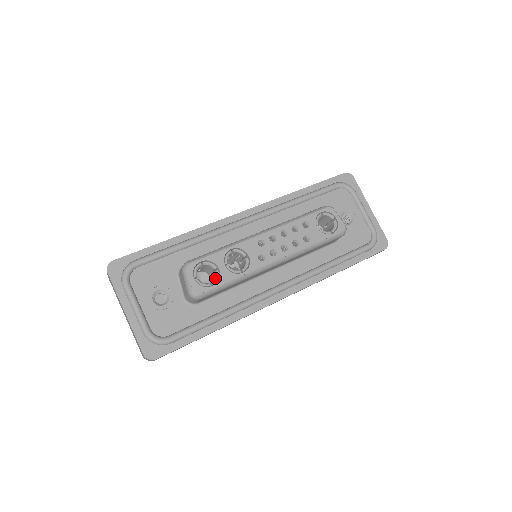
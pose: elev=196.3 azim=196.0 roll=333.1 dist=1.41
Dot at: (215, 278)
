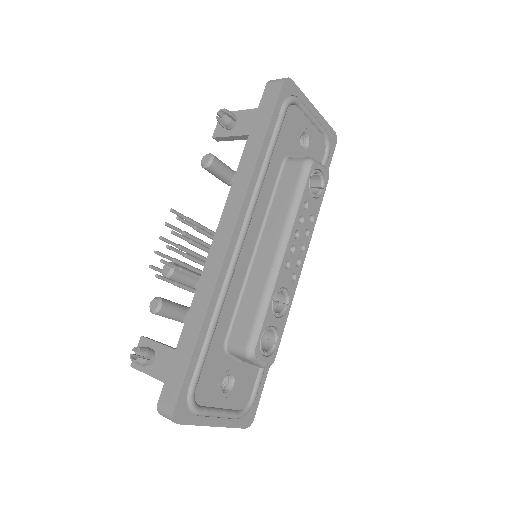
Dot at: (275, 336)
